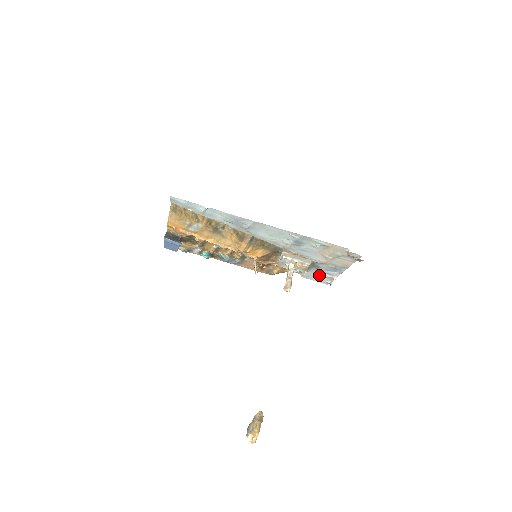
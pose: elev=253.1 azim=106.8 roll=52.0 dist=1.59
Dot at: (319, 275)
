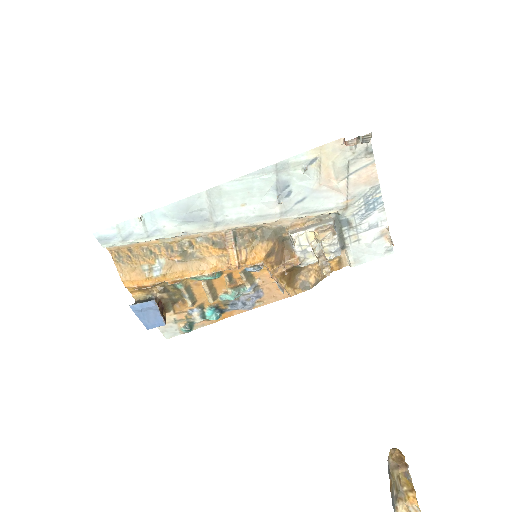
Dot at: (365, 240)
